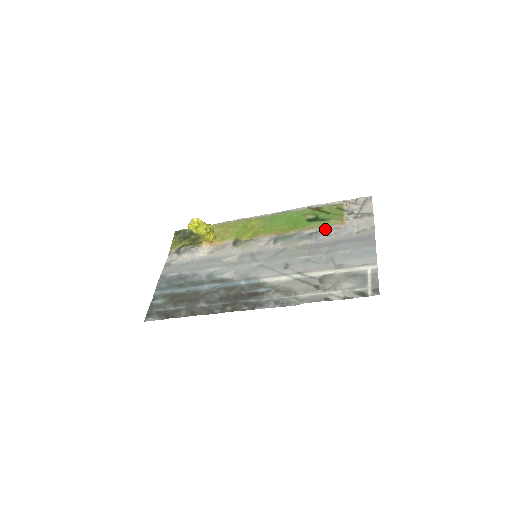
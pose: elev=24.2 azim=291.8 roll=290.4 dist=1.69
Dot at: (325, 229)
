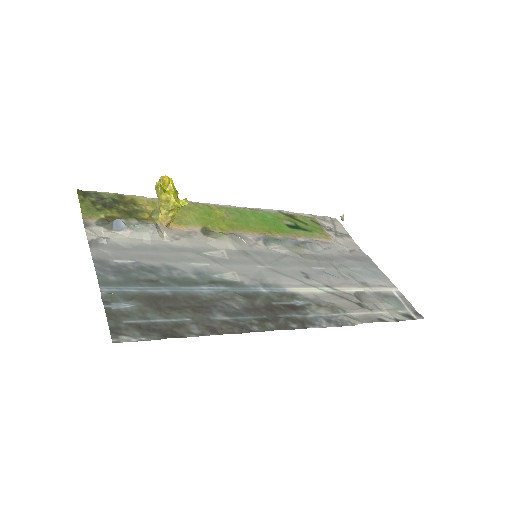
Dot at: (315, 240)
